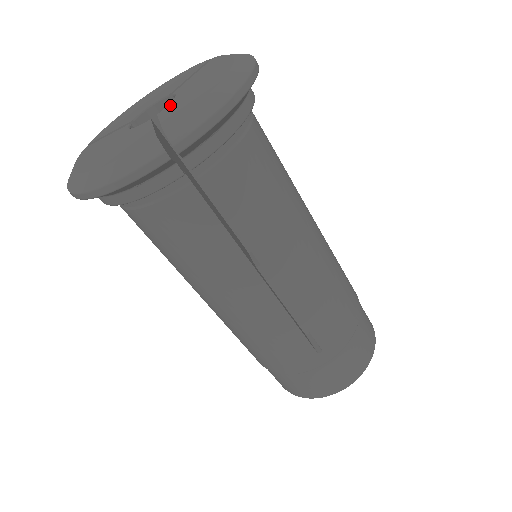
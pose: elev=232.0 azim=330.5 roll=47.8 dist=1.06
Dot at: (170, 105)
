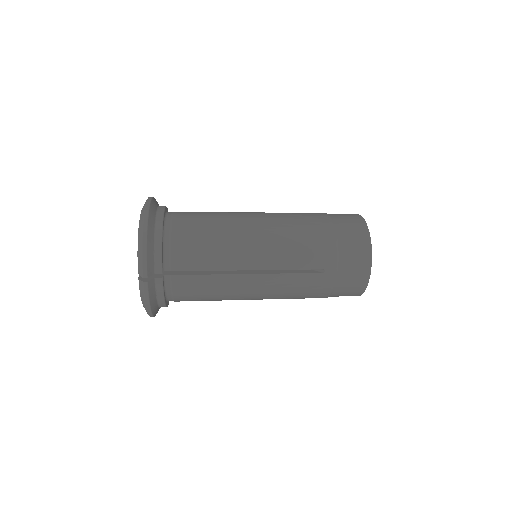
Dot at: occluded
